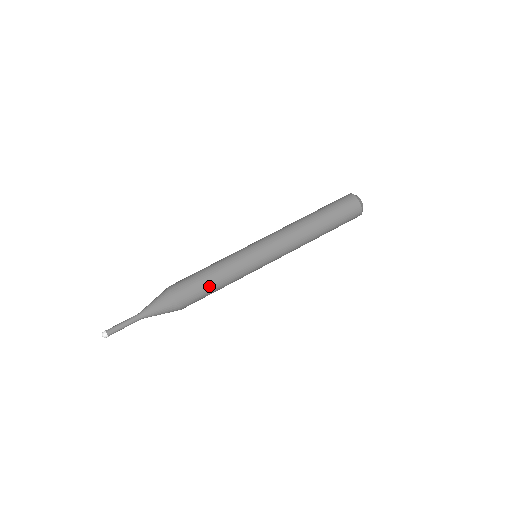
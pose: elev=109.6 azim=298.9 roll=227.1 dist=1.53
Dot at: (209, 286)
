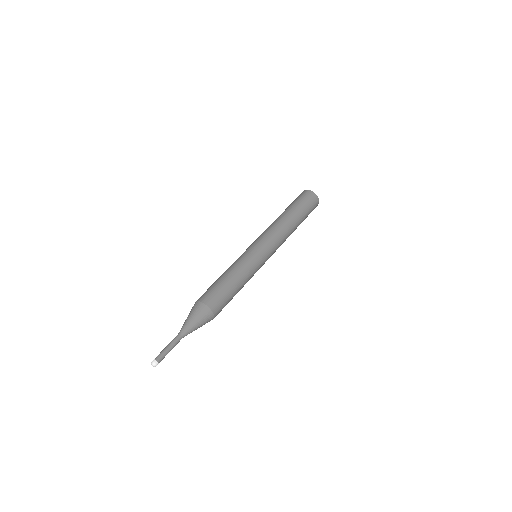
Dot at: (232, 287)
